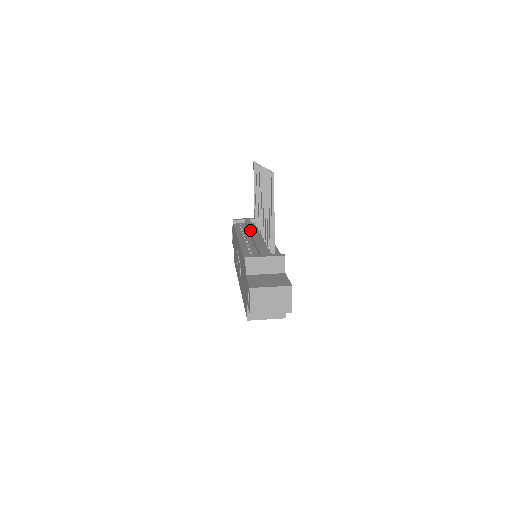
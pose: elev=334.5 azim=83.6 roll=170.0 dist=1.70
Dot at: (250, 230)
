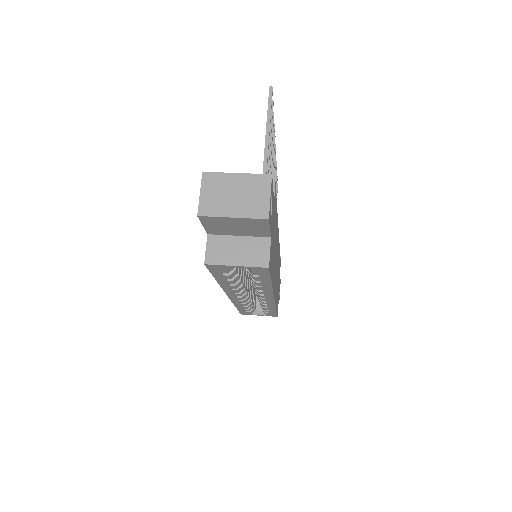
Dot at: occluded
